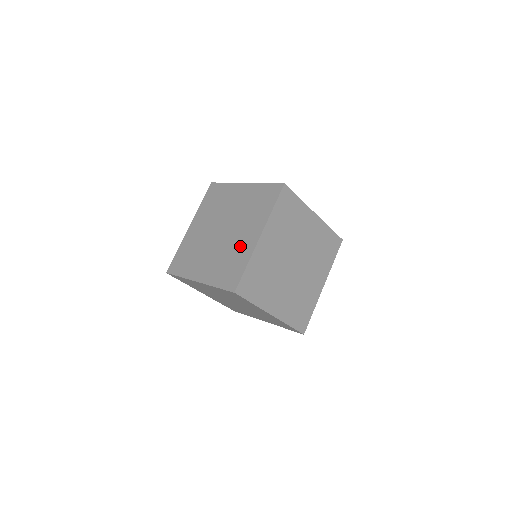
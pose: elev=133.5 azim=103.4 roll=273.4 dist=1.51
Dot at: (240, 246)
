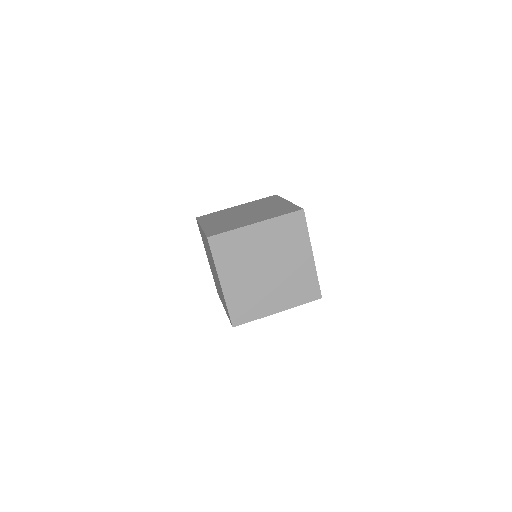
Dot at: (242, 222)
